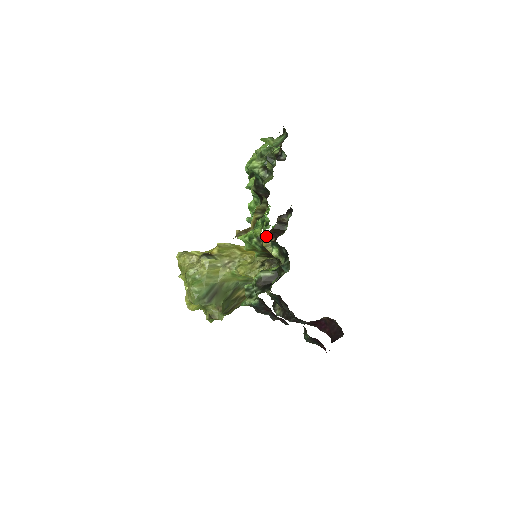
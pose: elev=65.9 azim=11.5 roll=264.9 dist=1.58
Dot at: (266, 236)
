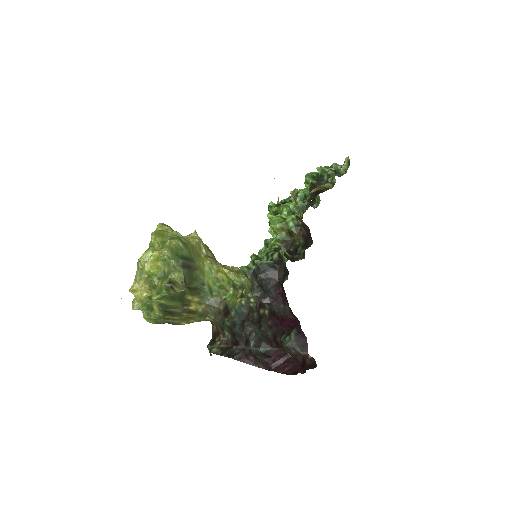
Dot at: occluded
